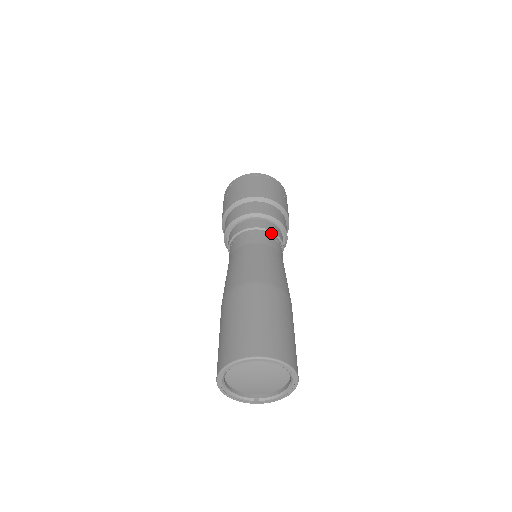
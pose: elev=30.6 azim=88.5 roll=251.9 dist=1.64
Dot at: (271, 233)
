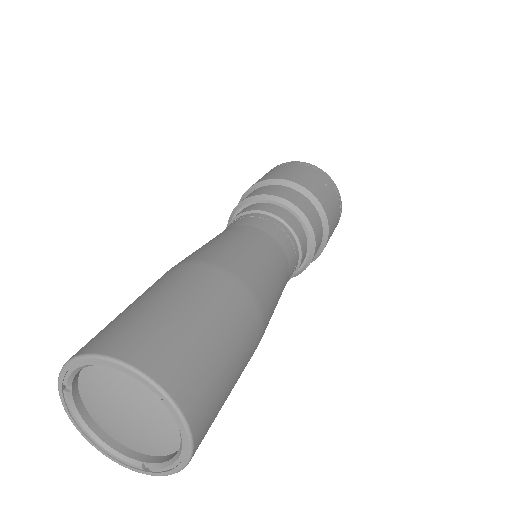
Dot at: (272, 217)
